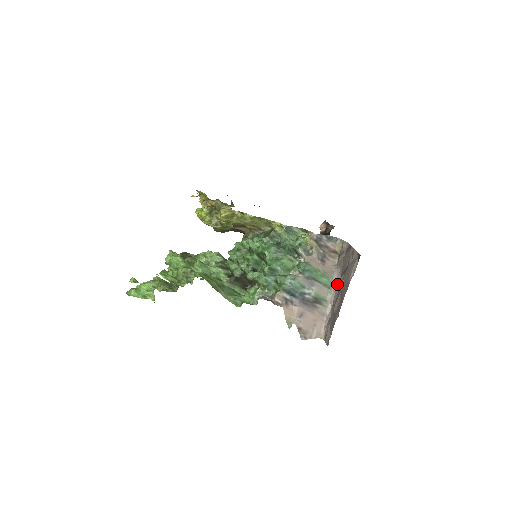
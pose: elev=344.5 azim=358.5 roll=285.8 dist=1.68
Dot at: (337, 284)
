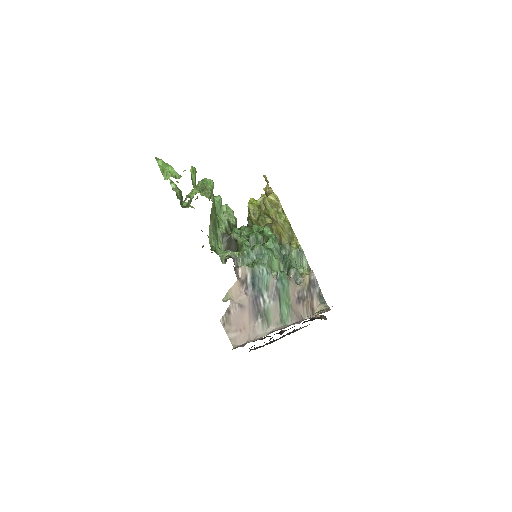
Dot at: (290, 325)
